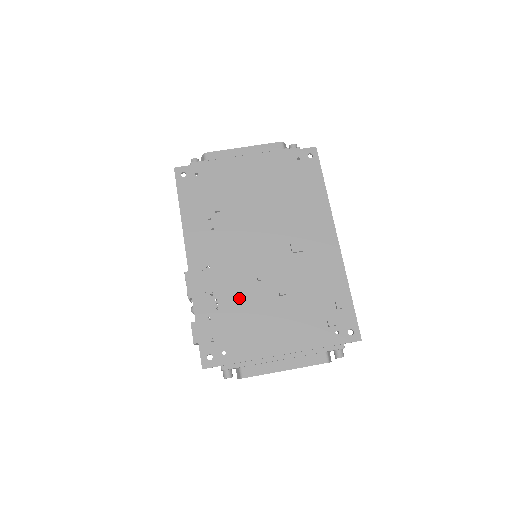
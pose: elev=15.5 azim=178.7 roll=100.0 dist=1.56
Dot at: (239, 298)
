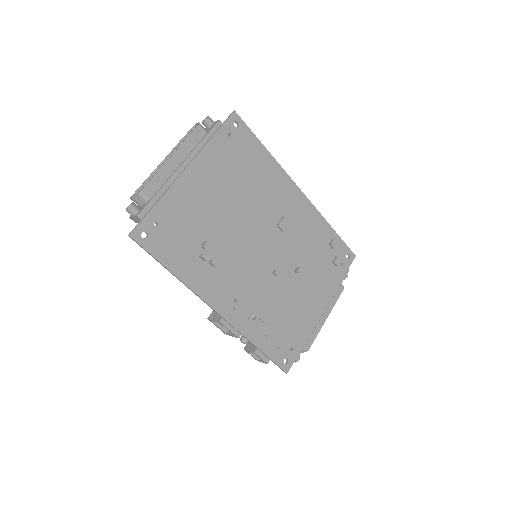
Dot at: (273, 302)
